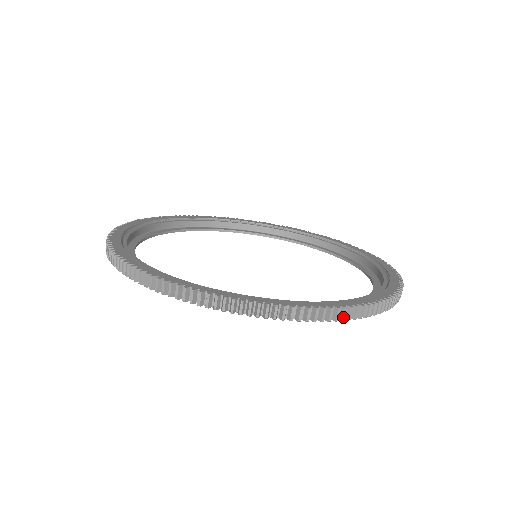
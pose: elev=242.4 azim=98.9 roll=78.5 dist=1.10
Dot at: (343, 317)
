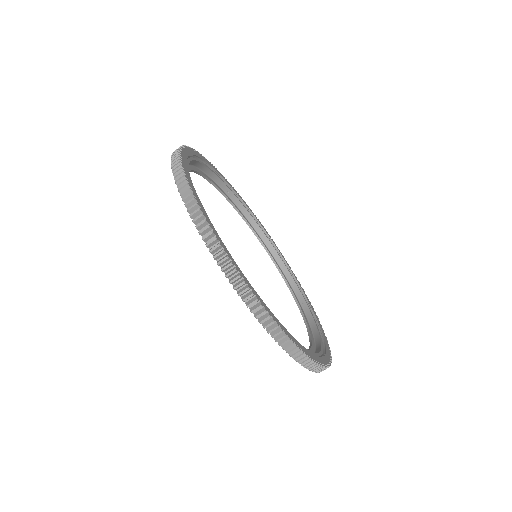
Dot at: (275, 335)
